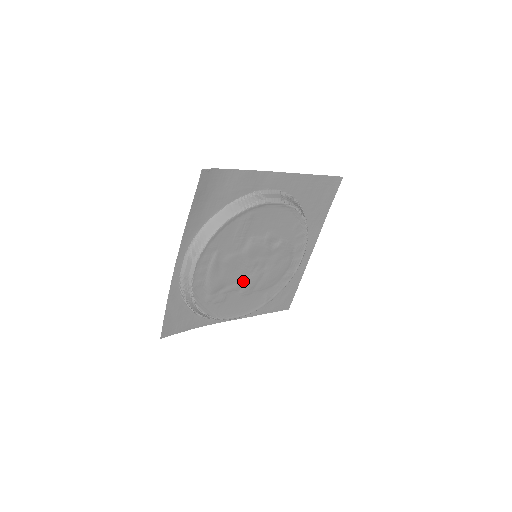
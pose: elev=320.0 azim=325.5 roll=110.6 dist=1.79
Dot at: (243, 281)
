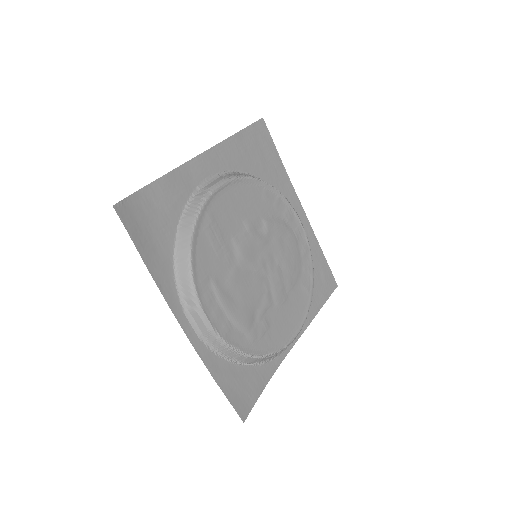
Dot at: (268, 291)
